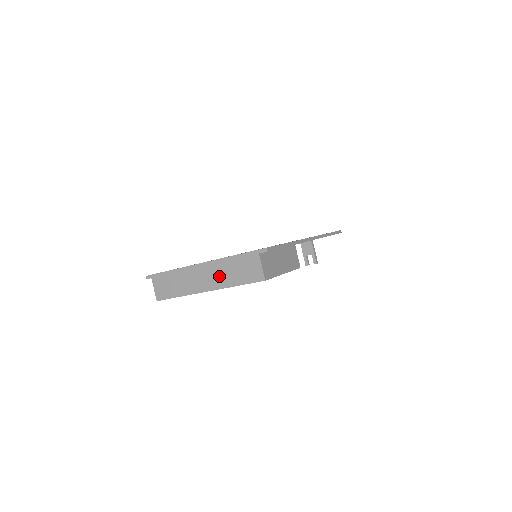
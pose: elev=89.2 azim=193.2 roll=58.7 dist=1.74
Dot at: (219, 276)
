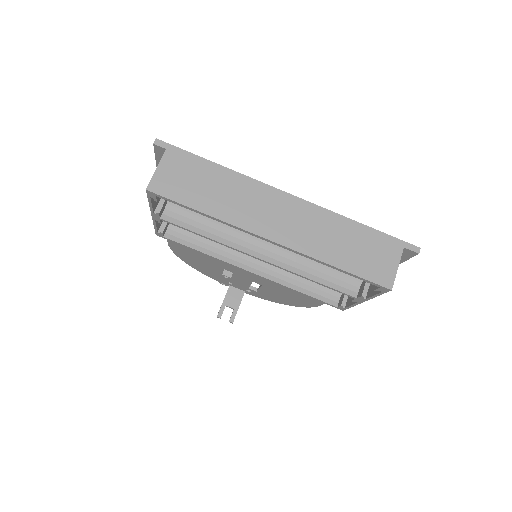
Dot at: (313, 233)
